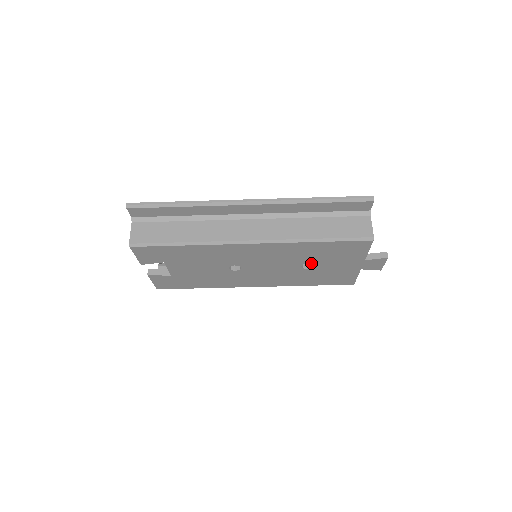
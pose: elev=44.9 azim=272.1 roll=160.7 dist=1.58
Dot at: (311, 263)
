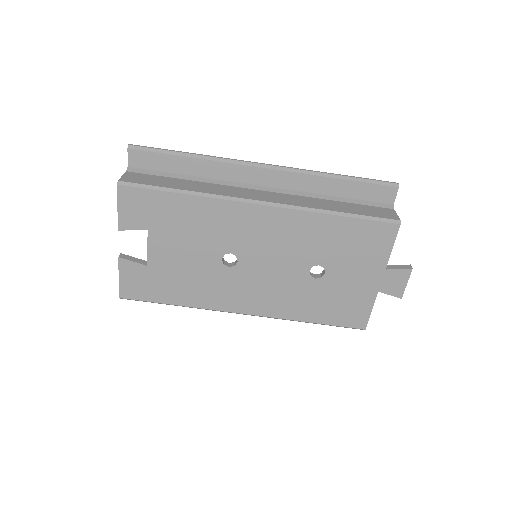
Dot at: (322, 265)
